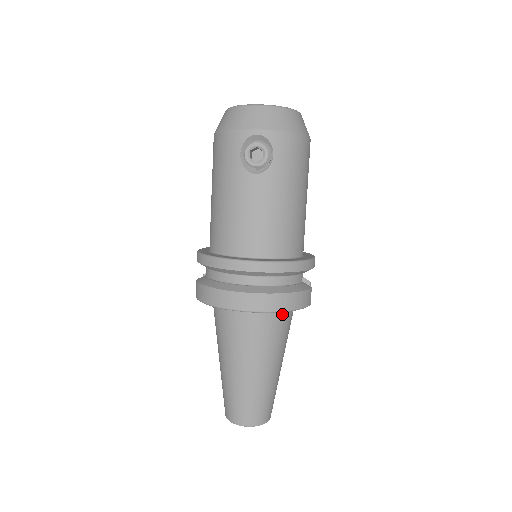
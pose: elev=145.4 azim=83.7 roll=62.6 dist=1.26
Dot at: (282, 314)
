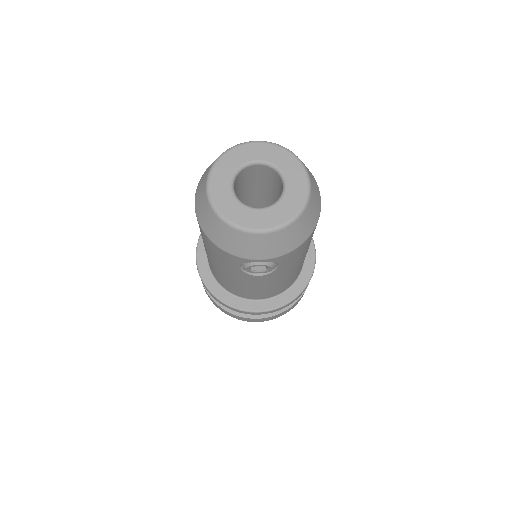
Dot at: occluded
